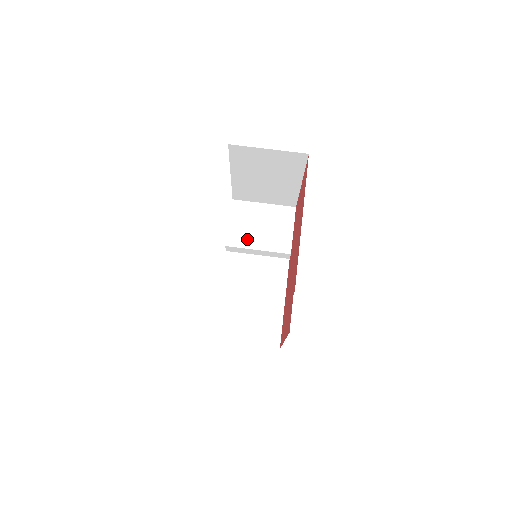
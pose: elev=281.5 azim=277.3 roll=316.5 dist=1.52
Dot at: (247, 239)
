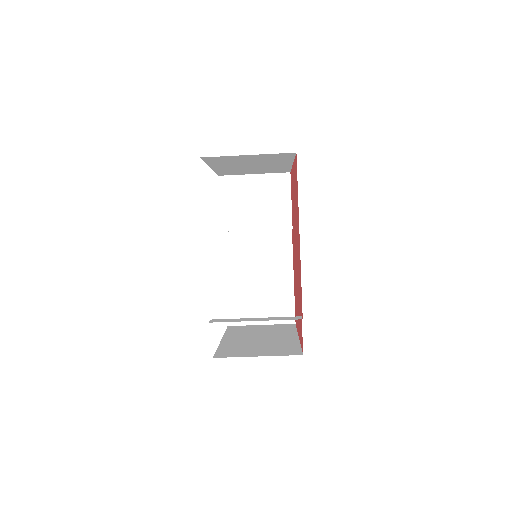
Dot at: (243, 220)
